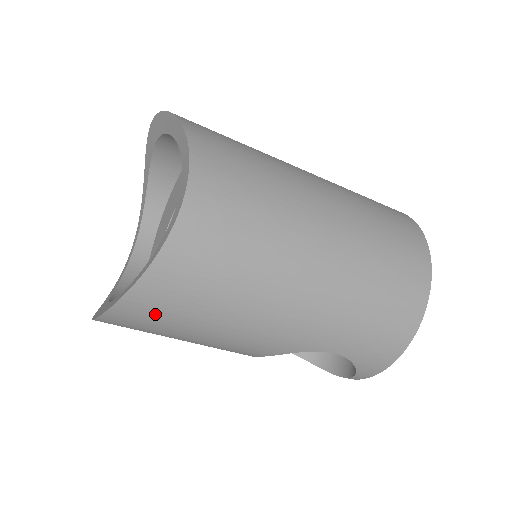
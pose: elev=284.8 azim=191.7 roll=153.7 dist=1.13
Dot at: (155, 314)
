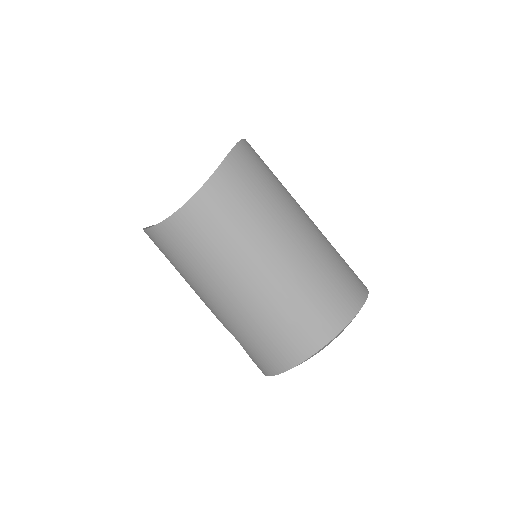
Dot at: (158, 247)
